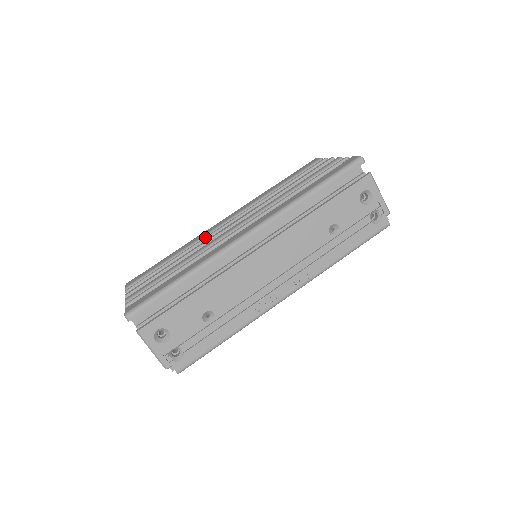
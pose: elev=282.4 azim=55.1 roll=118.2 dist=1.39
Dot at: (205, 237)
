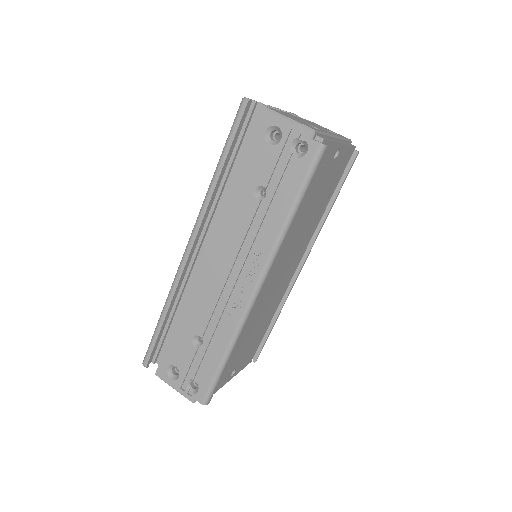
Dot at: occluded
